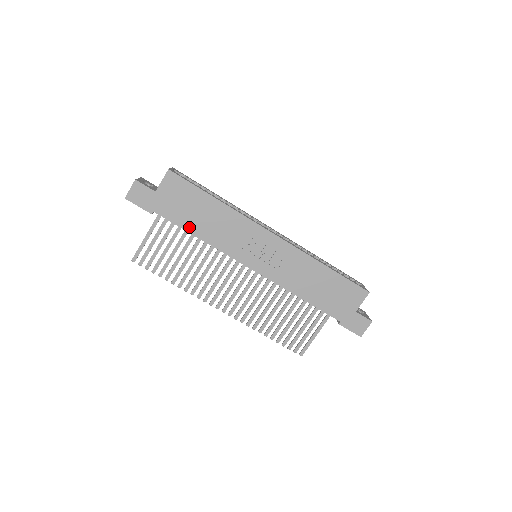
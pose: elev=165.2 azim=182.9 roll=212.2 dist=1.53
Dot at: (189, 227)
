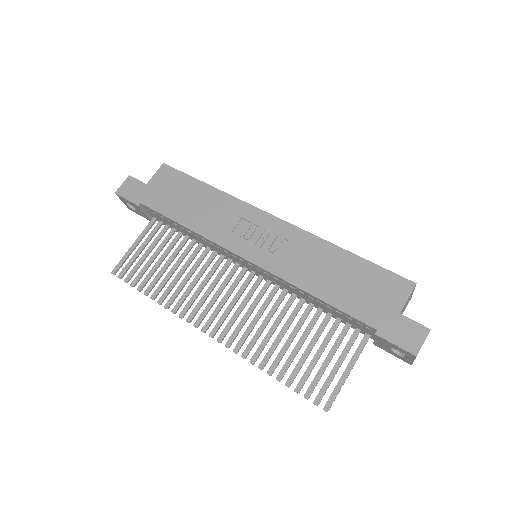
Dot at: (175, 216)
